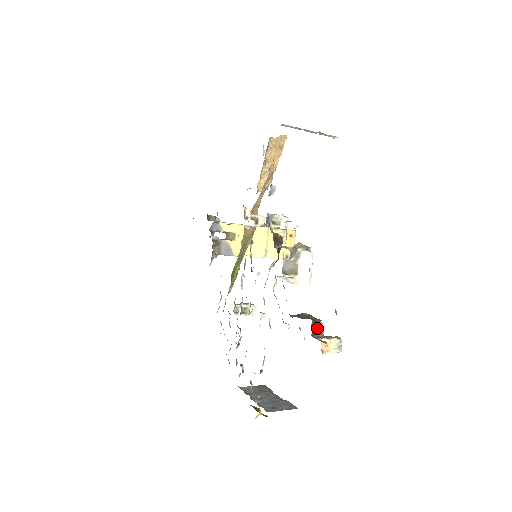
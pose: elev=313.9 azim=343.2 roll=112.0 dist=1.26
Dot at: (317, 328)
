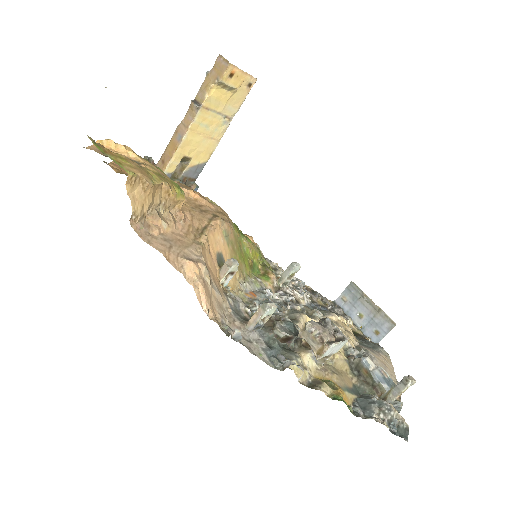
Dot at: (385, 394)
